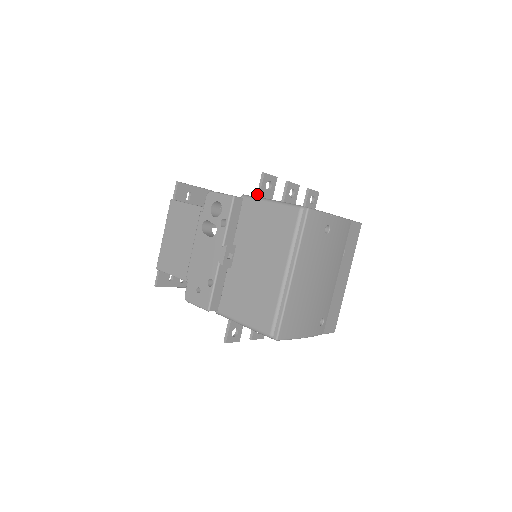
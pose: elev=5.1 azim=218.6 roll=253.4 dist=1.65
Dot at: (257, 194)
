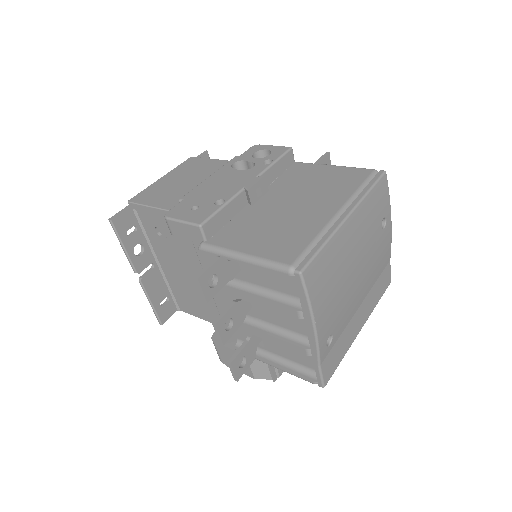
Dot at: occluded
